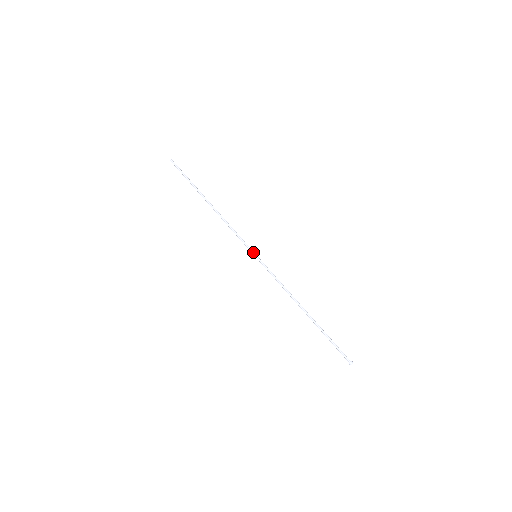
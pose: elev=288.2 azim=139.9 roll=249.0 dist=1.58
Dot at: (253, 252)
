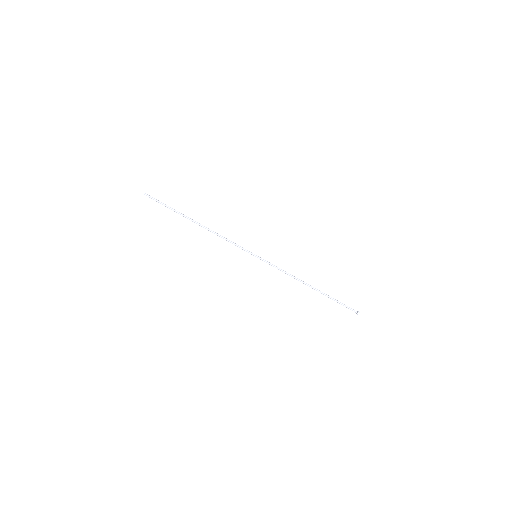
Dot at: occluded
